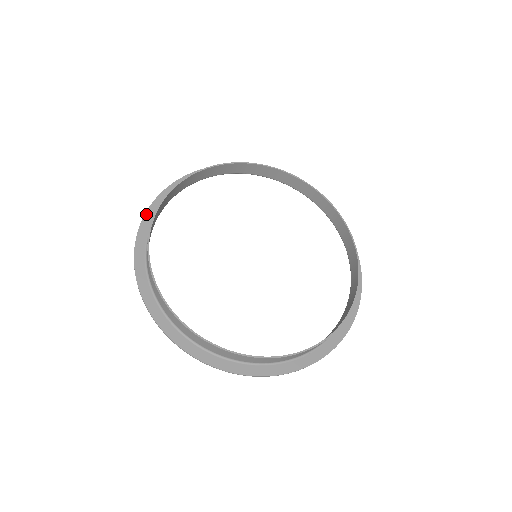
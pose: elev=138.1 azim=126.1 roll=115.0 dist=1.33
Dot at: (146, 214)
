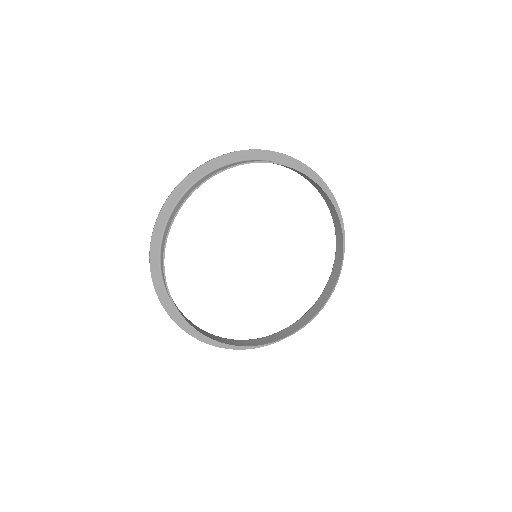
Dot at: (174, 191)
